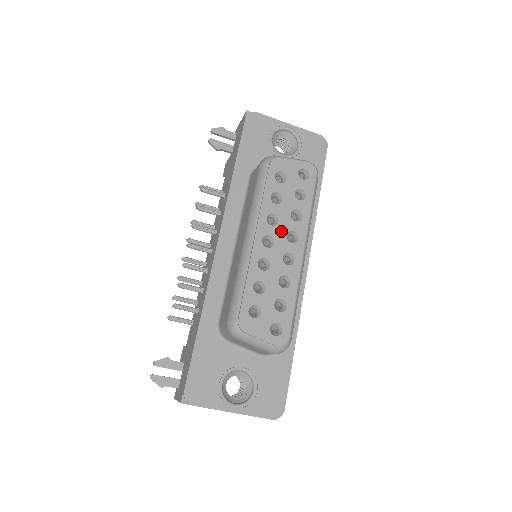
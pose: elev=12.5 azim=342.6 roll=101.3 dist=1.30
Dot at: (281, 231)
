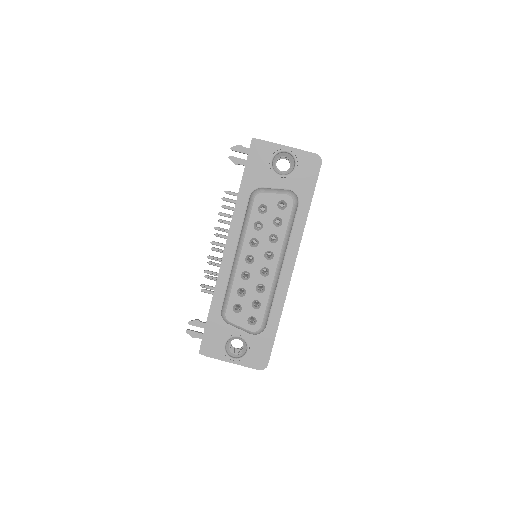
Dot at: (260, 251)
